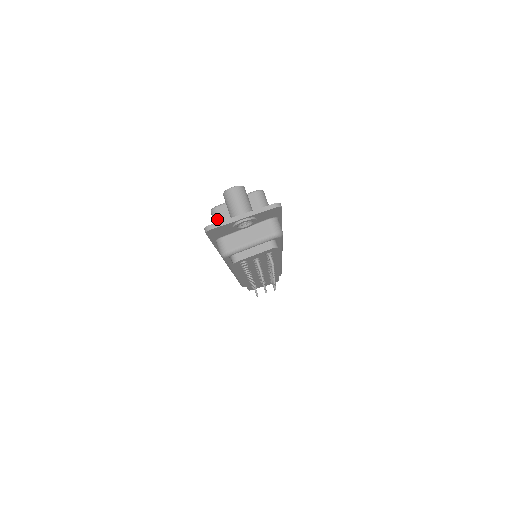
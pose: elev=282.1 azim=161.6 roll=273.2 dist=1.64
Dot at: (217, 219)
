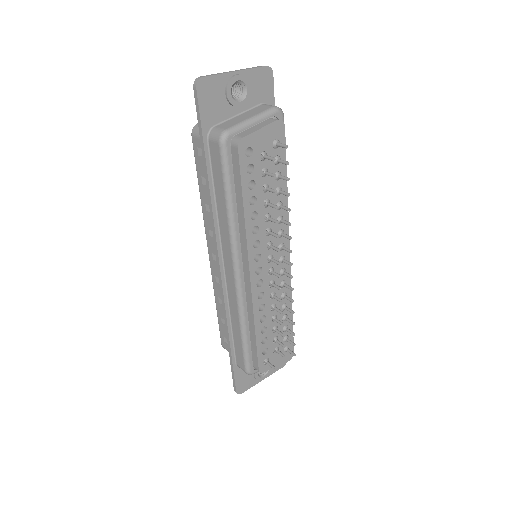
Dot at: occluded
